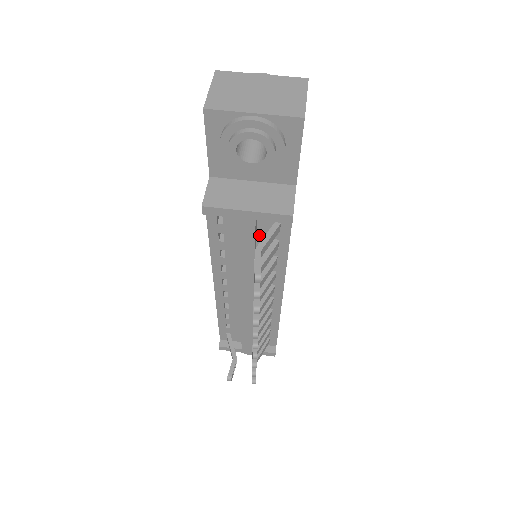
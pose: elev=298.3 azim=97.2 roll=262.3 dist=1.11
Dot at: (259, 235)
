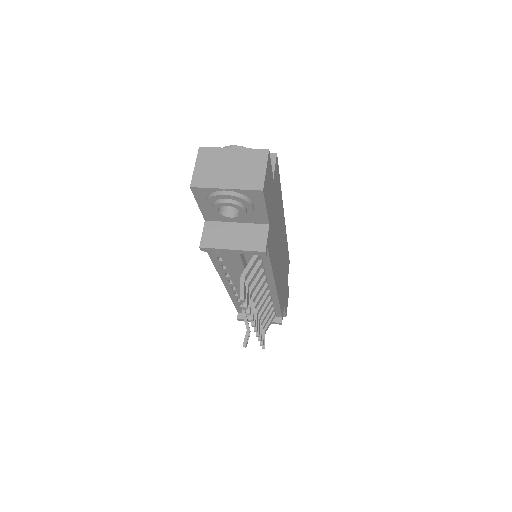
Dot at: (247, 258)
